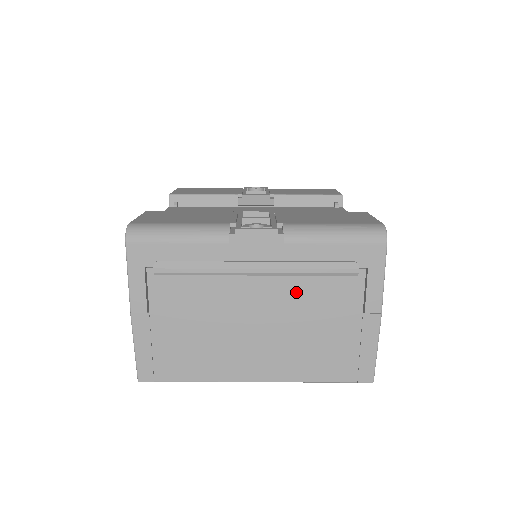
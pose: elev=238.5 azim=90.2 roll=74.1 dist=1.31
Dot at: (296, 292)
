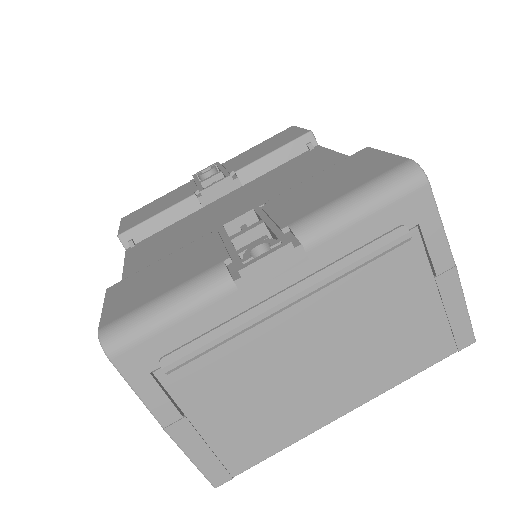
Dot at: (346, 298)
